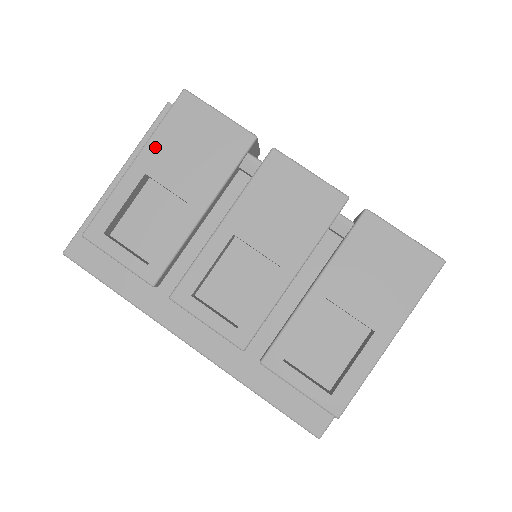
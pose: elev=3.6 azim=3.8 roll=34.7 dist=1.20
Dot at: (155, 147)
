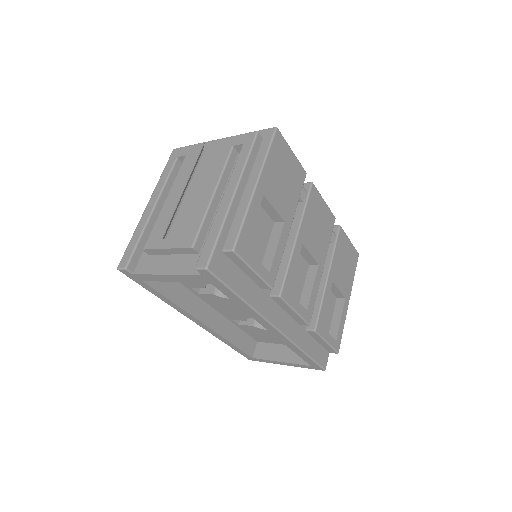
Dot at: (267, 173)
